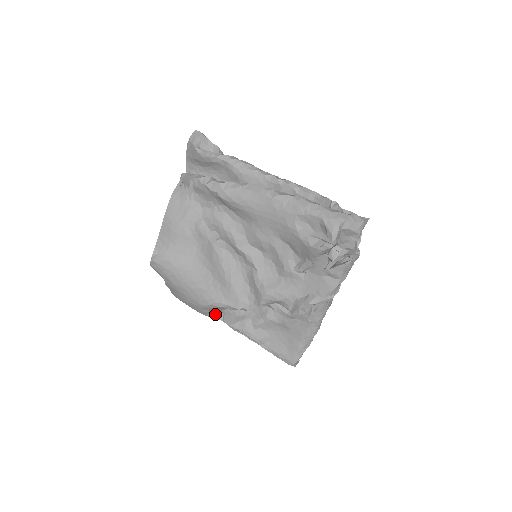
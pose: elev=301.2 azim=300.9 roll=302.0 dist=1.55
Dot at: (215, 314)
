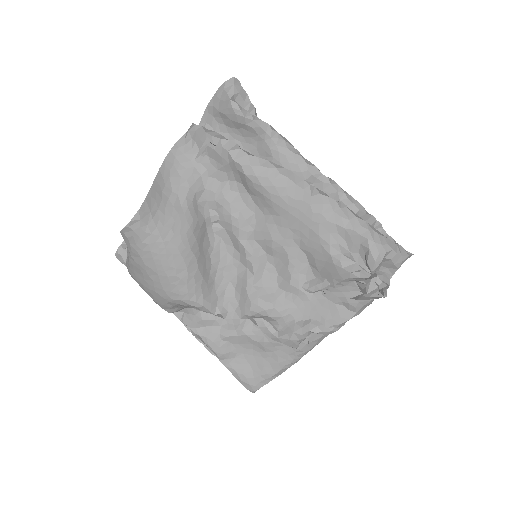
Dot at: (176, 311)
